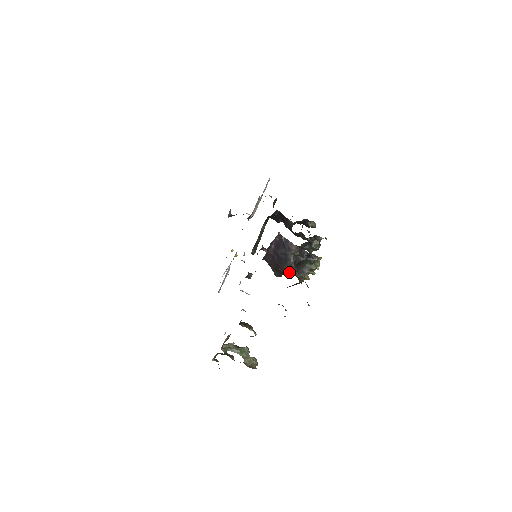
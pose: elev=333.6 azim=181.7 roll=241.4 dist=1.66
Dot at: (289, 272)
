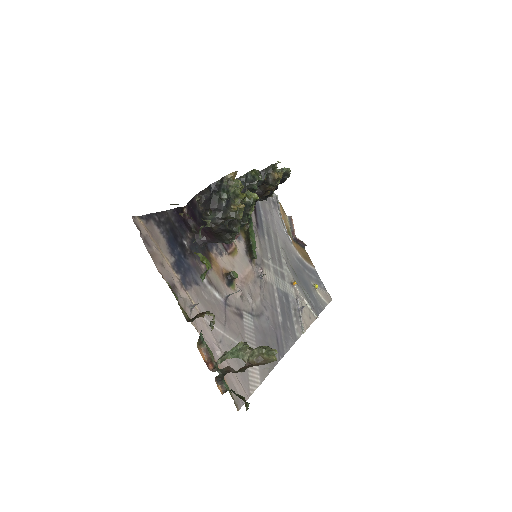
Dot at: (215, 223)
